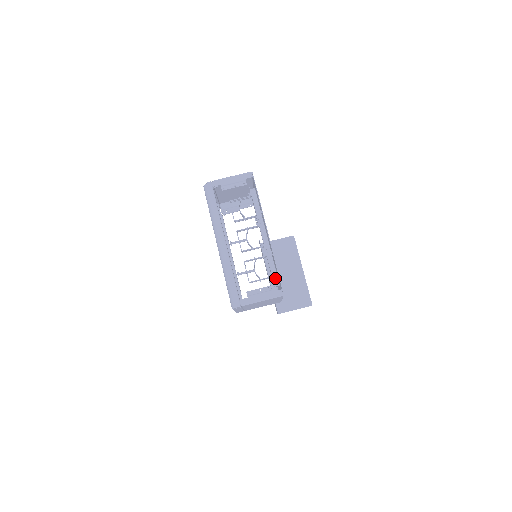
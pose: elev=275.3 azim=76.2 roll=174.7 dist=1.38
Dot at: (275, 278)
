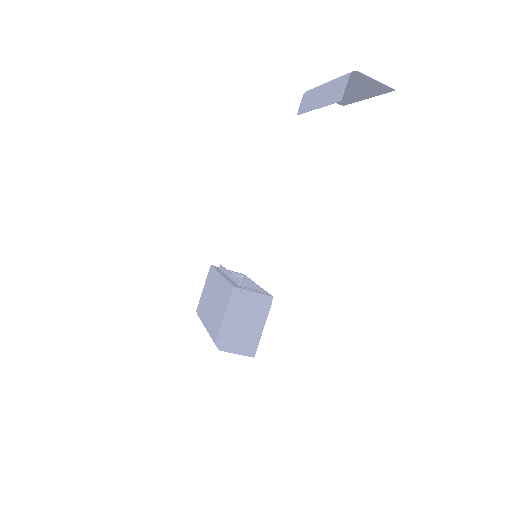
Dot at: occluded
